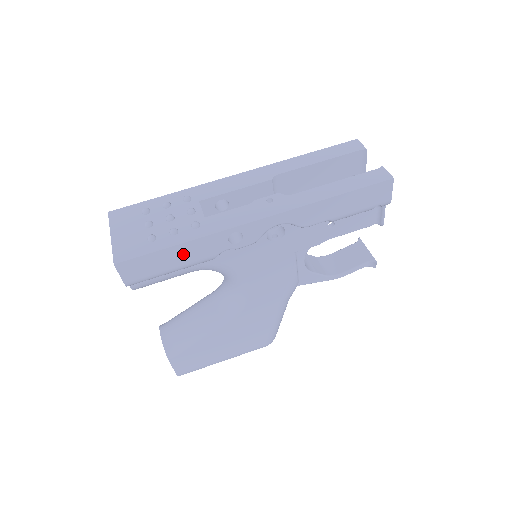
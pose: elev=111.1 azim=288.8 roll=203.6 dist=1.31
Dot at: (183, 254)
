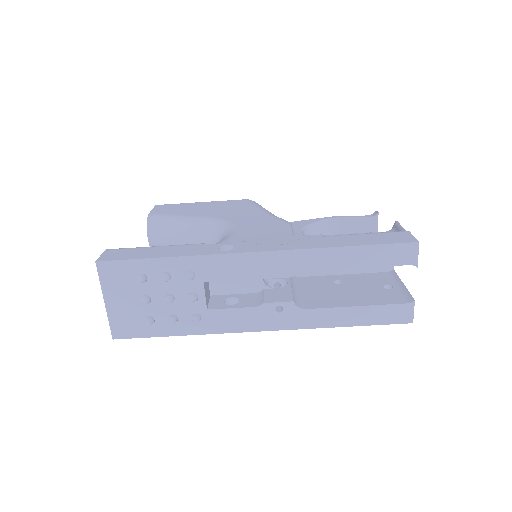
Dot at: occluded
